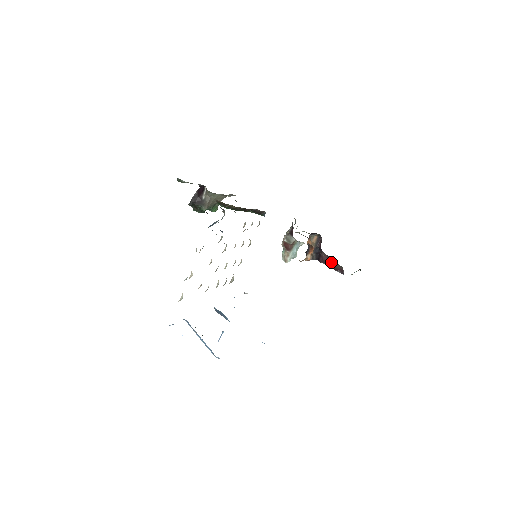
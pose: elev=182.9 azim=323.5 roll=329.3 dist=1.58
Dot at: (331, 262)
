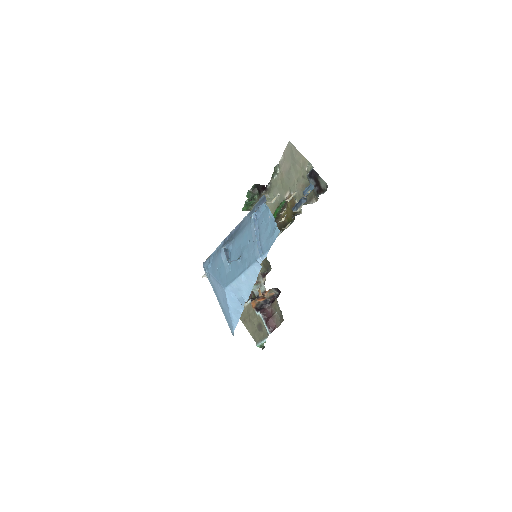
Dot at: (273, 316)
